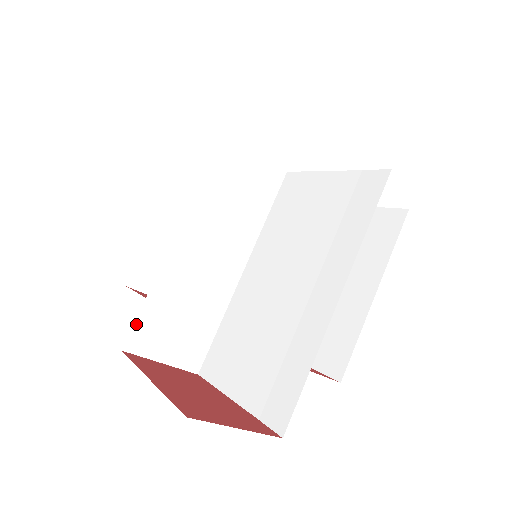
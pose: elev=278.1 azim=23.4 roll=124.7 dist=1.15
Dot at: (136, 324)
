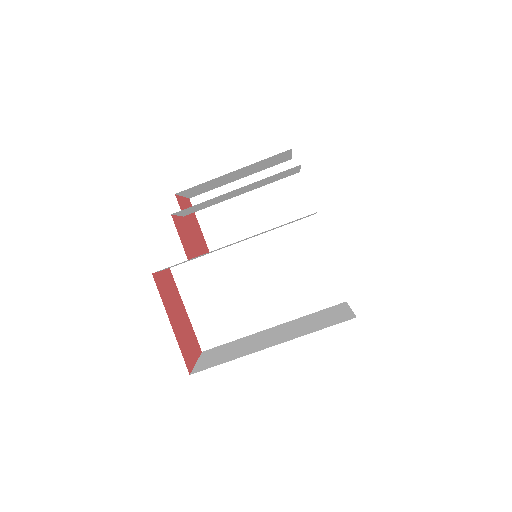
Dot at: occluded
